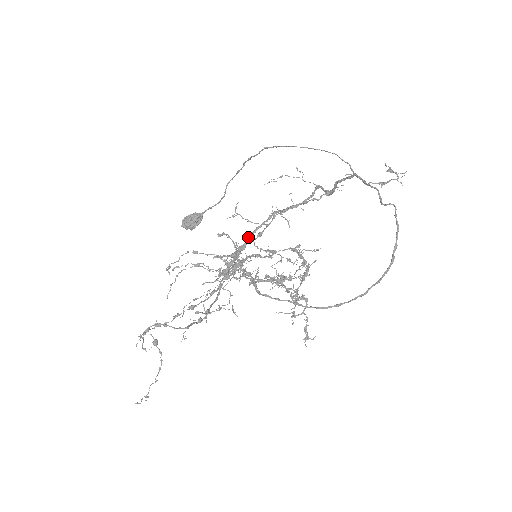
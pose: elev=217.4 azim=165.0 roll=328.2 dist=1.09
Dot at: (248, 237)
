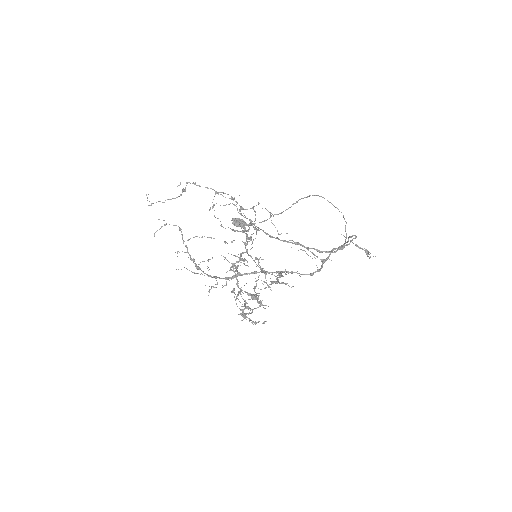
Dot at: (256, 271)
